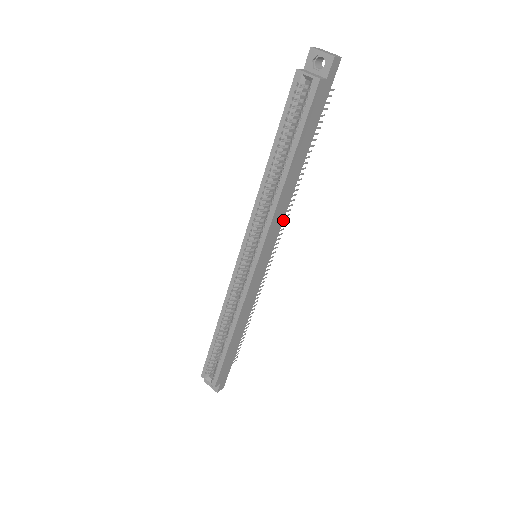
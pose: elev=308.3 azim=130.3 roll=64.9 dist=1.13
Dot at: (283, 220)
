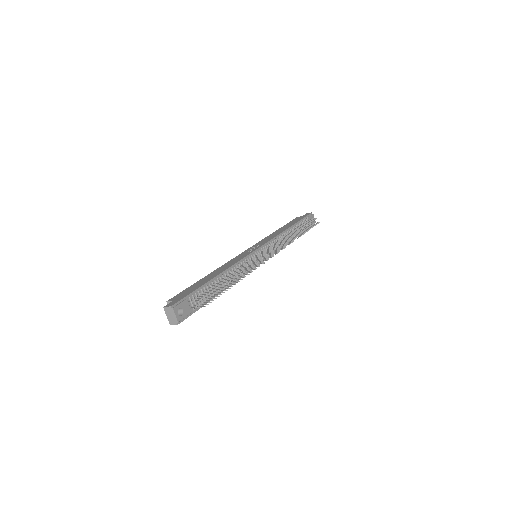
Dot at: occluded
